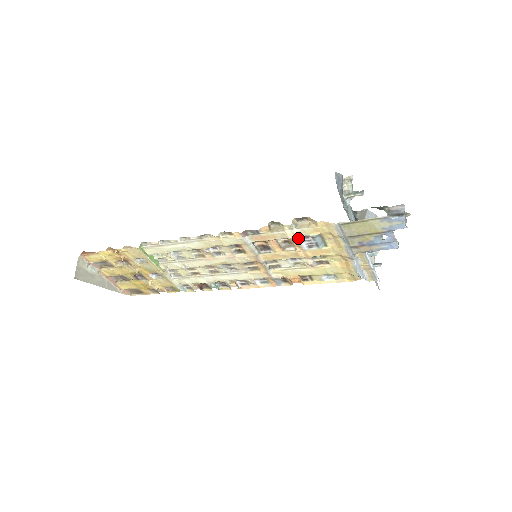
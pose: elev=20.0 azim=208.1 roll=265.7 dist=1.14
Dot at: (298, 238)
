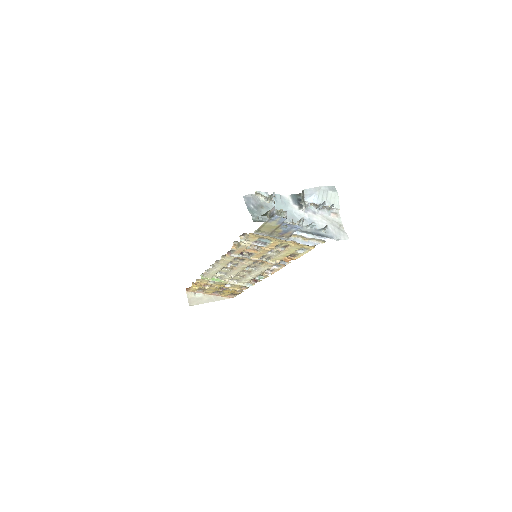
Dot at: (253, 244)
